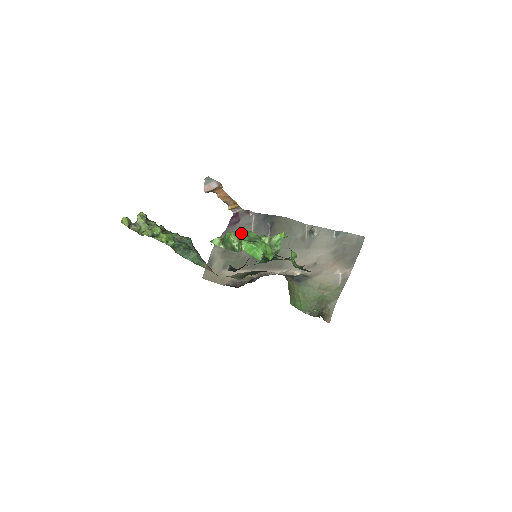
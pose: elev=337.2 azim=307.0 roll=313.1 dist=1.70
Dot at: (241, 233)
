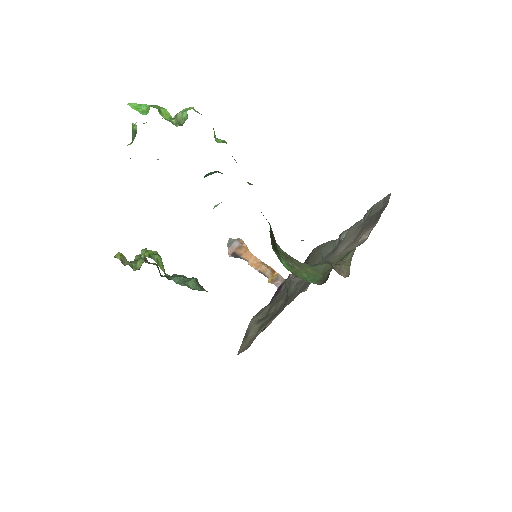
Dot at: occluded
